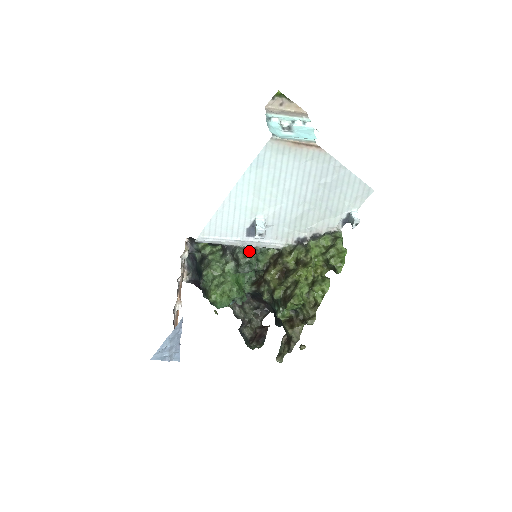
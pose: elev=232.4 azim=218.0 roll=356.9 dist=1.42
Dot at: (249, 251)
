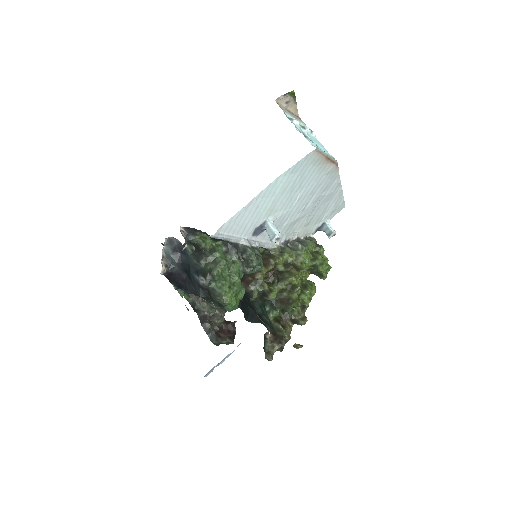
Dot at: (256, 252)
